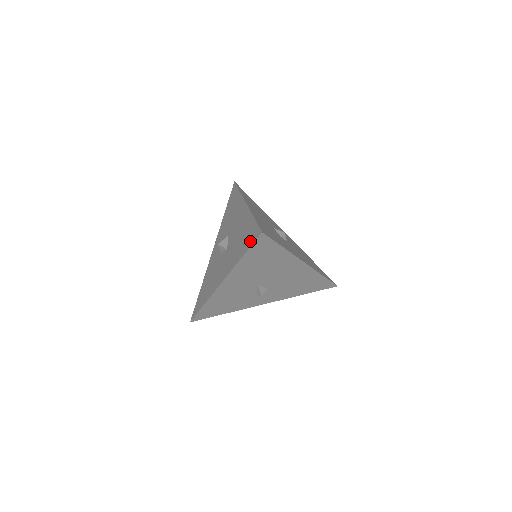
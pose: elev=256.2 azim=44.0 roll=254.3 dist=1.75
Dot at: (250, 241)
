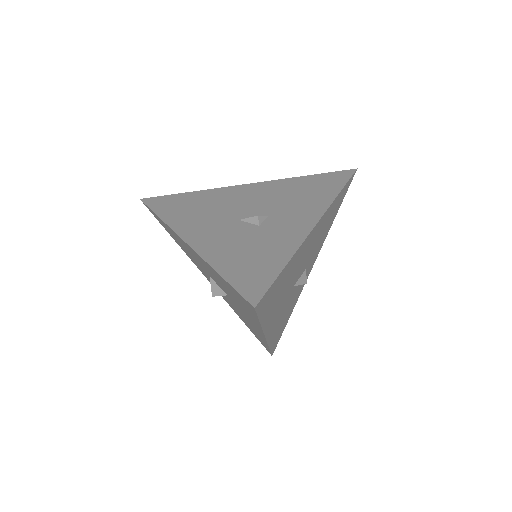
Dot at: occluded
